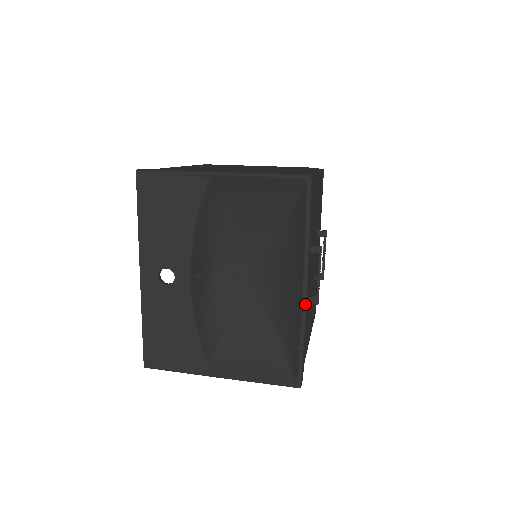
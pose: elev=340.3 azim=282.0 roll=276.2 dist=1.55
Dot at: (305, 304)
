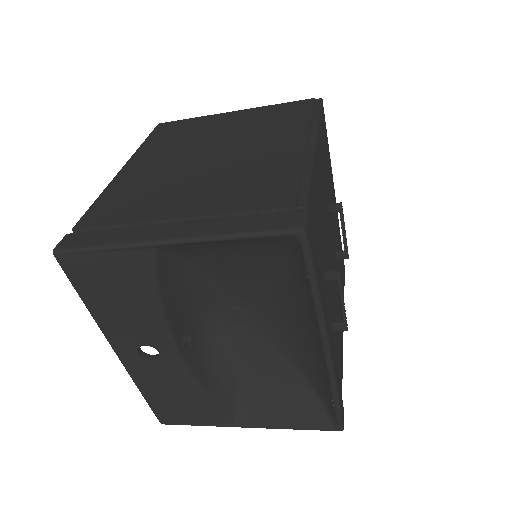
Dot at: (331, 365)
